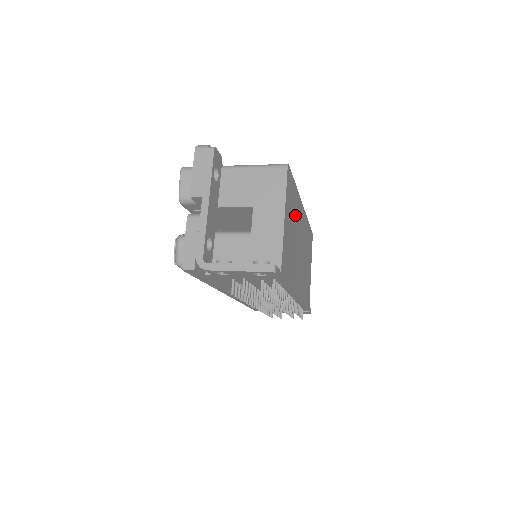
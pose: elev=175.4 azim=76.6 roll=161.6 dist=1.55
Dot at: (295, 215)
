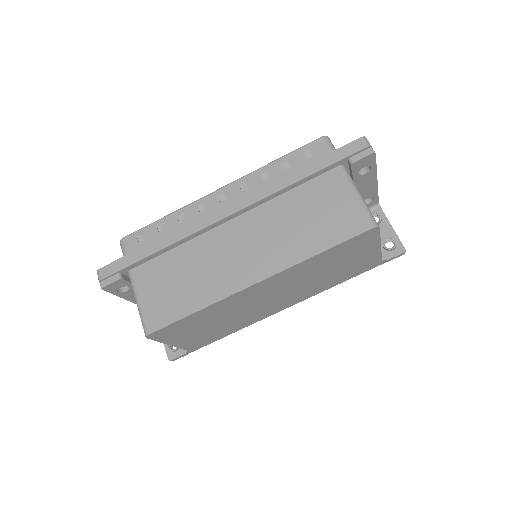
Dot at: (216, 315)
